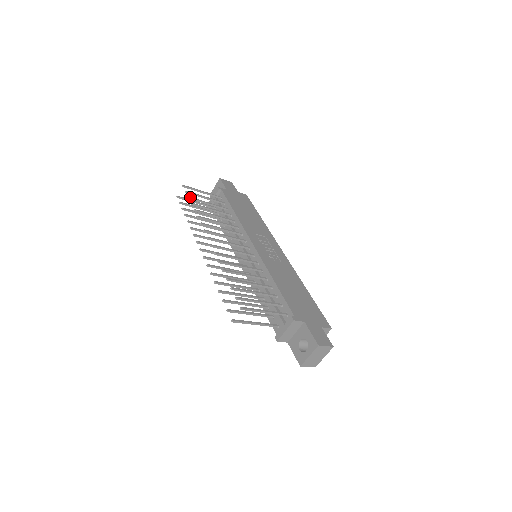
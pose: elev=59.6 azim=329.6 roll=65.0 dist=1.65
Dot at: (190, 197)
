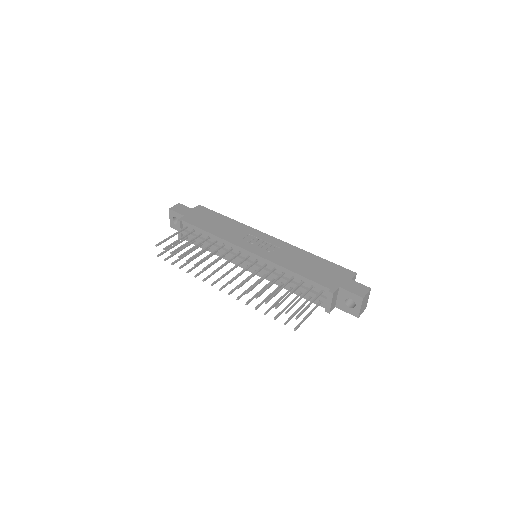
Dot at: (172, 252)
